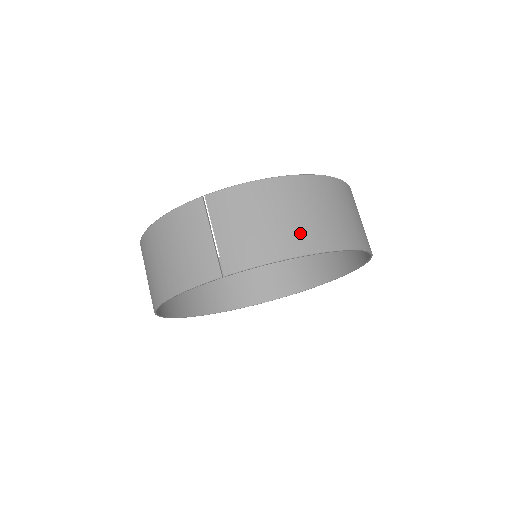
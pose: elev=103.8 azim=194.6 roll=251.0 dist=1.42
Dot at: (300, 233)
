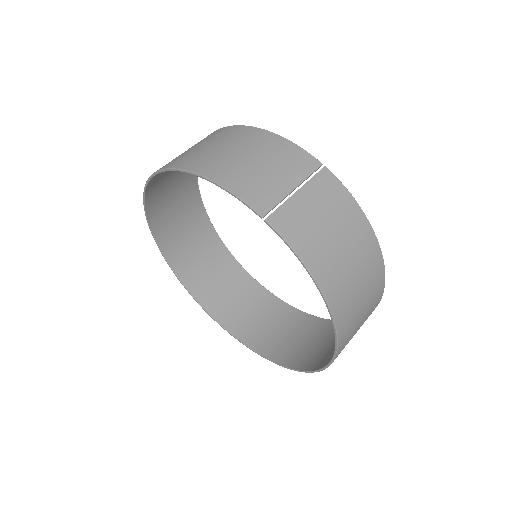
Dot at: (339, 279)
